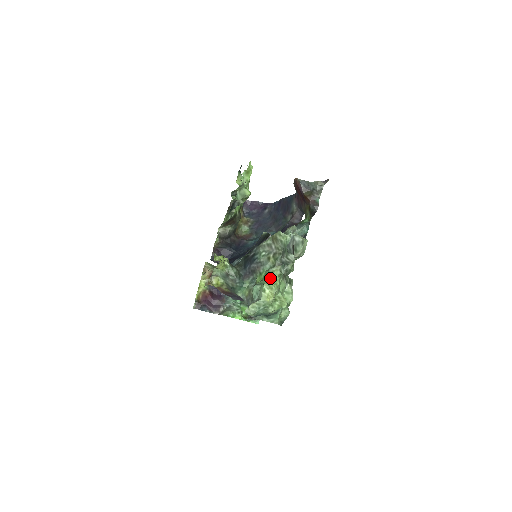
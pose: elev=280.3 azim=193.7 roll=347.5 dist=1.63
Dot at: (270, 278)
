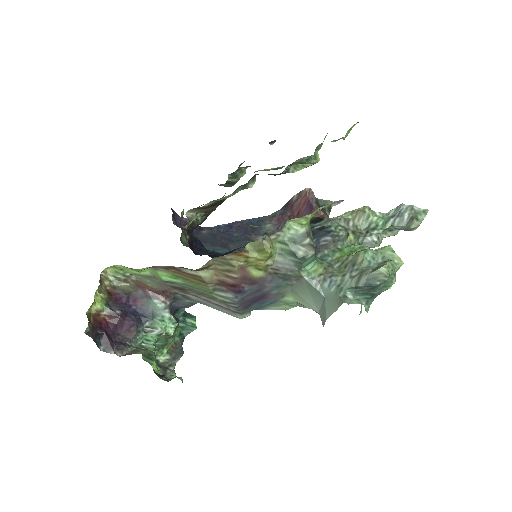
Dot at: occluded
